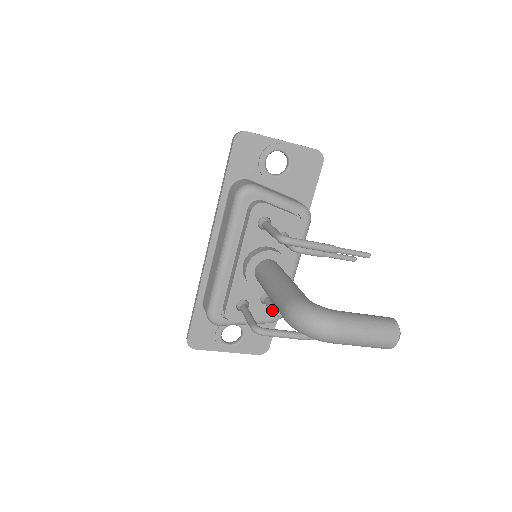
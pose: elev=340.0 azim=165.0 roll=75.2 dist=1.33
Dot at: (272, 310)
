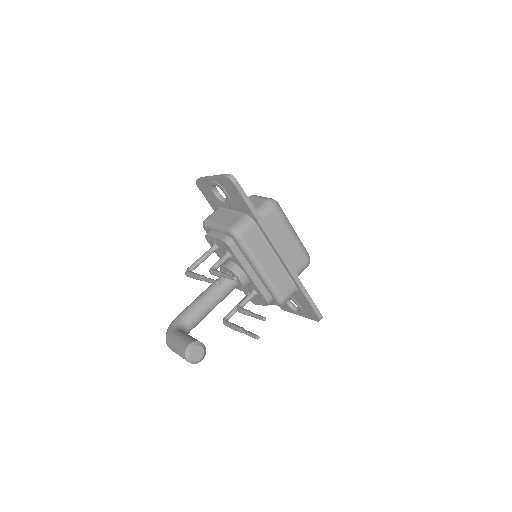
Dot at: (238, 306)
